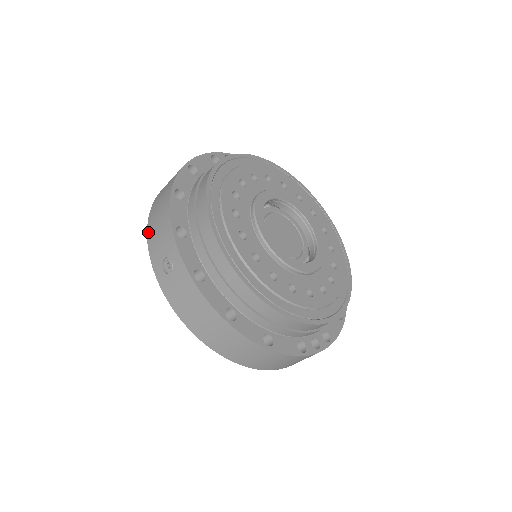
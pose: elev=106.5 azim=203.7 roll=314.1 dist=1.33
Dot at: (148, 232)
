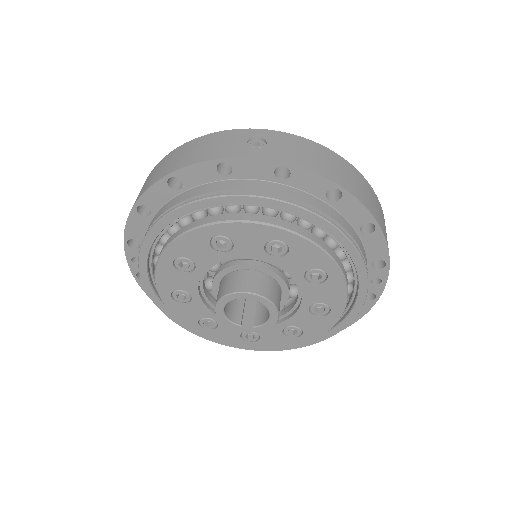
Dot at: (194, 161)
